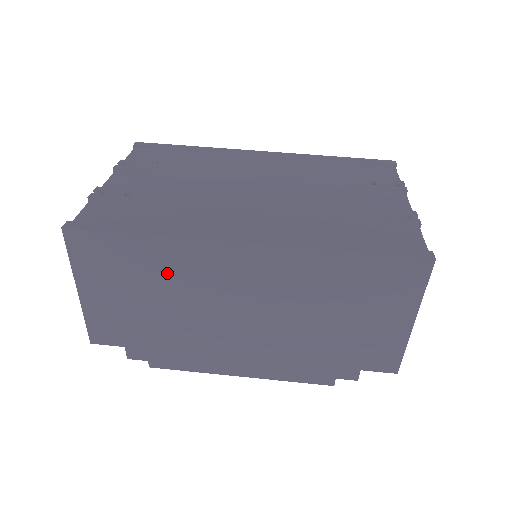
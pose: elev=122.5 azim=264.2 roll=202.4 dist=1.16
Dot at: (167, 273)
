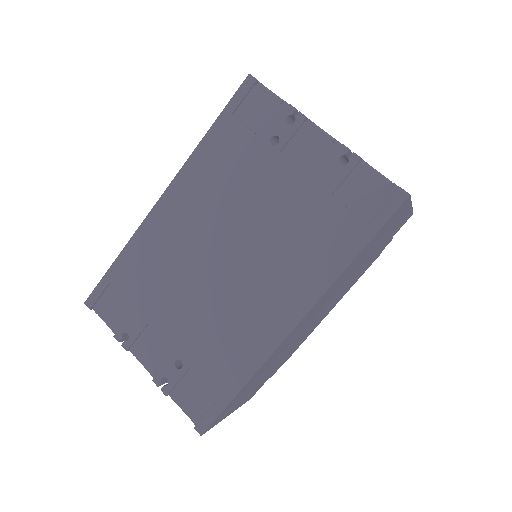
Dot at: (267, 367)
